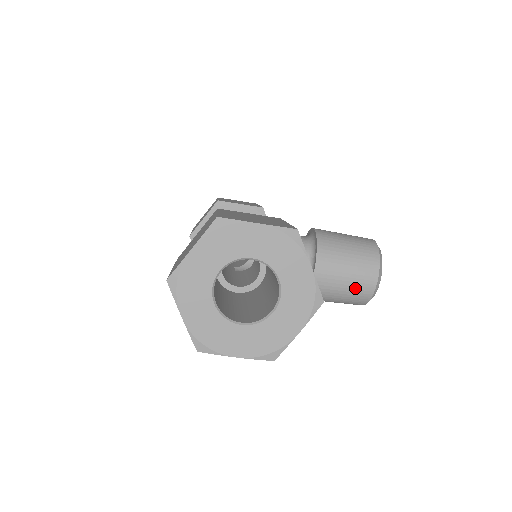
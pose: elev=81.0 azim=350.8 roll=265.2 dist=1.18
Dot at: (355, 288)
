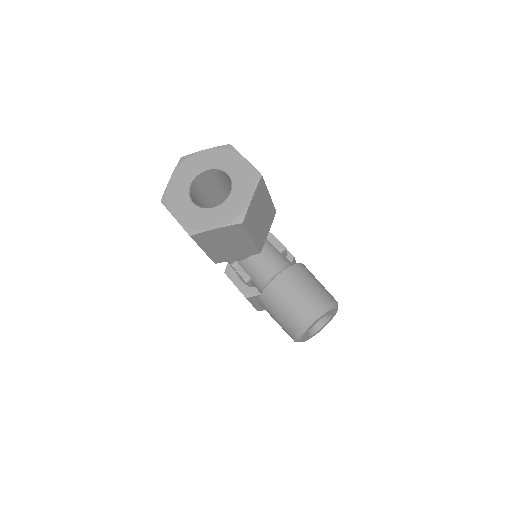
Dot at: (294, 310)
